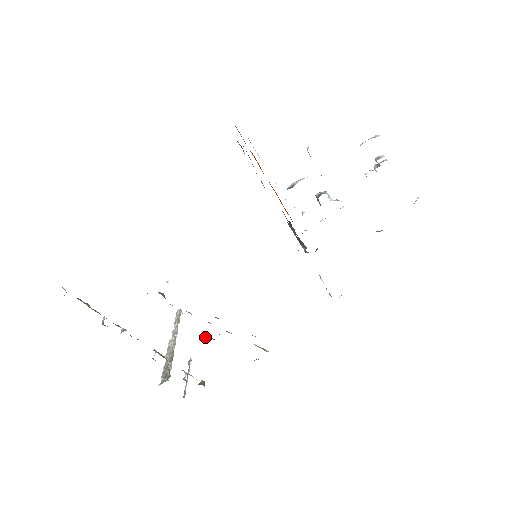
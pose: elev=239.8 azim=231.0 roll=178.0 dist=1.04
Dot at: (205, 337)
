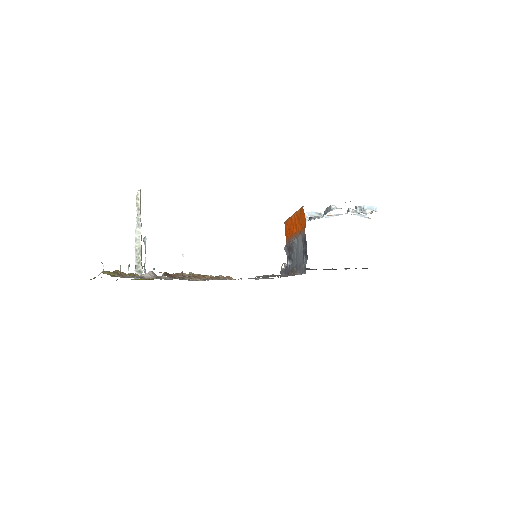
Dot at: occluded
